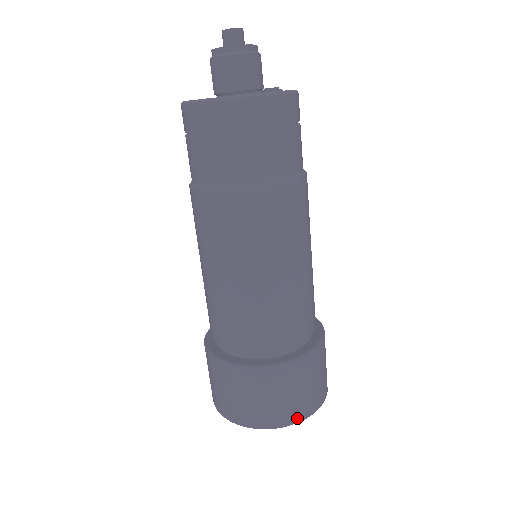
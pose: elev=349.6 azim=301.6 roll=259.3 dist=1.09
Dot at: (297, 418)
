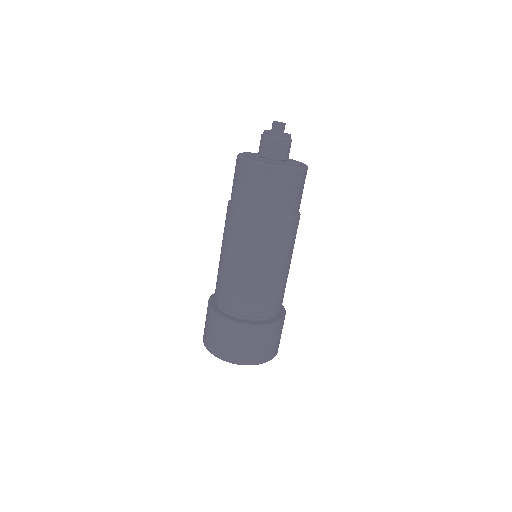
Dot at: (245, 362)
